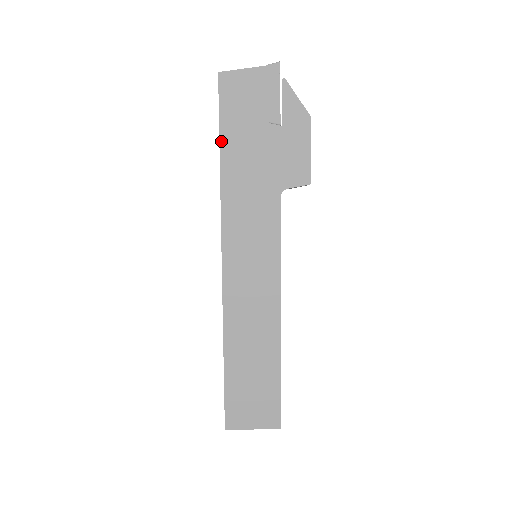
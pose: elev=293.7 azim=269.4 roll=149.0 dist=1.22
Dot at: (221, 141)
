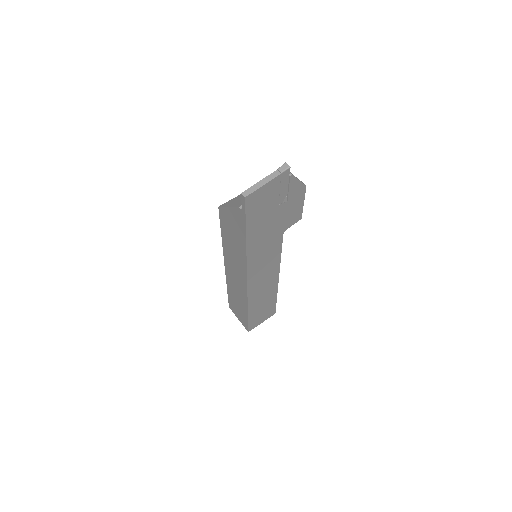
Dot at: (247, 232)
